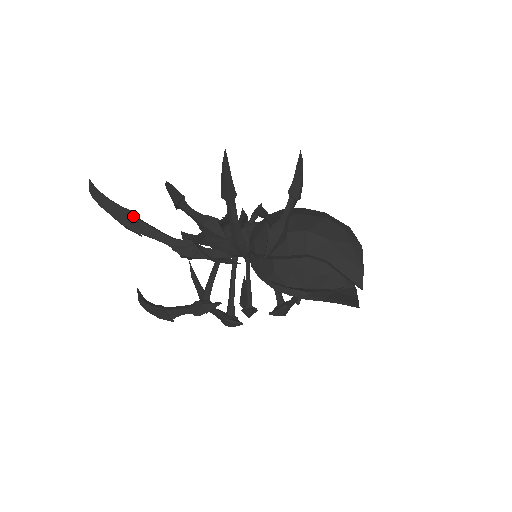
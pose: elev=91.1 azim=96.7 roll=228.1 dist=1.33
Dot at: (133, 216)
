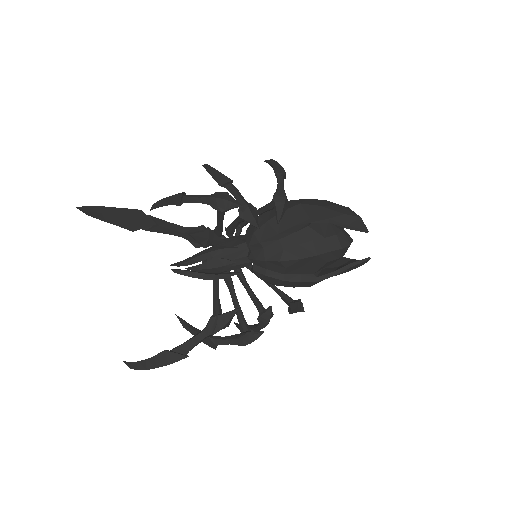
Dot at: (141, 212)
